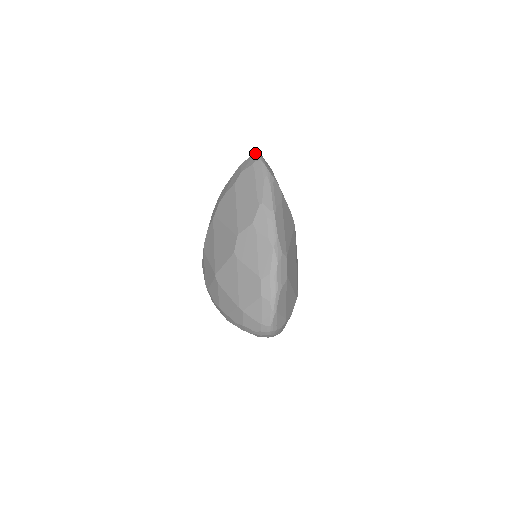
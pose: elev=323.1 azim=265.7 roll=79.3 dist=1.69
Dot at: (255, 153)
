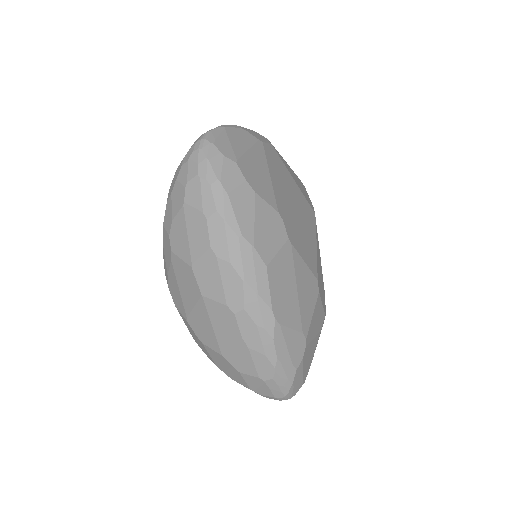
Dot at: occluded
